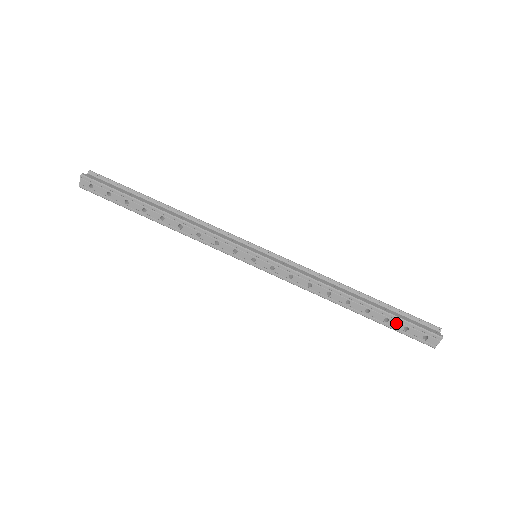
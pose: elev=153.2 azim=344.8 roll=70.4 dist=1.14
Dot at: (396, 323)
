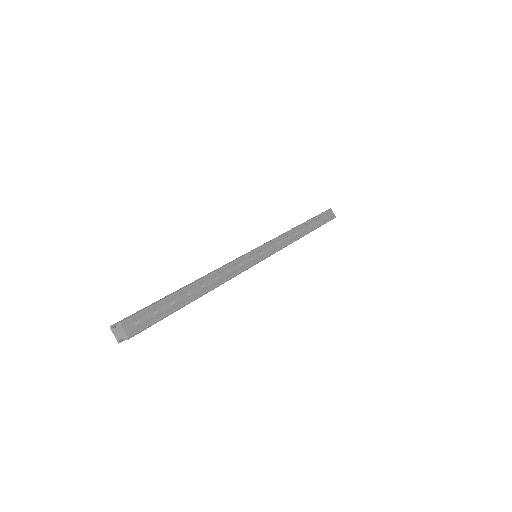
Dot at: (320, 220)
